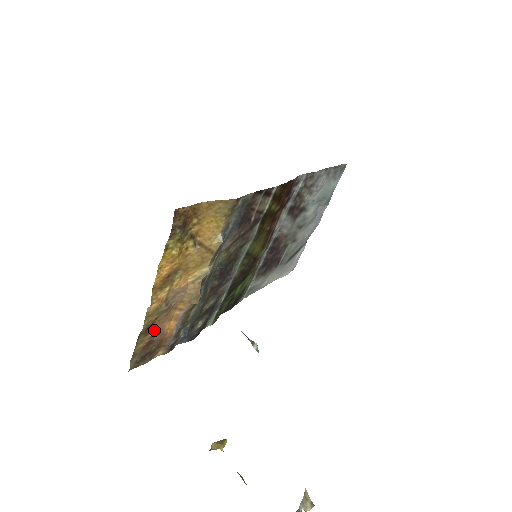
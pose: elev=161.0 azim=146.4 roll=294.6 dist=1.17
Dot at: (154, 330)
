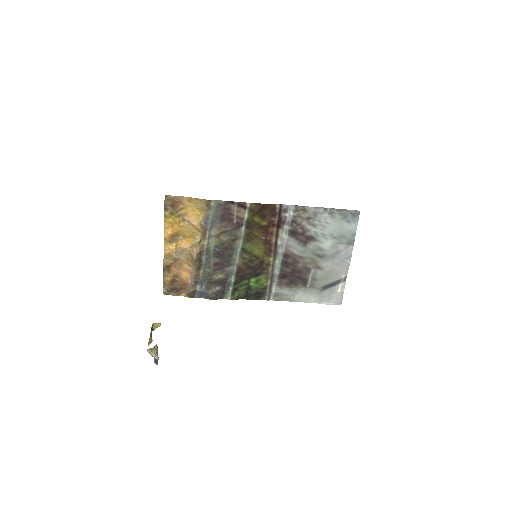
Dot at: (174, 272)
